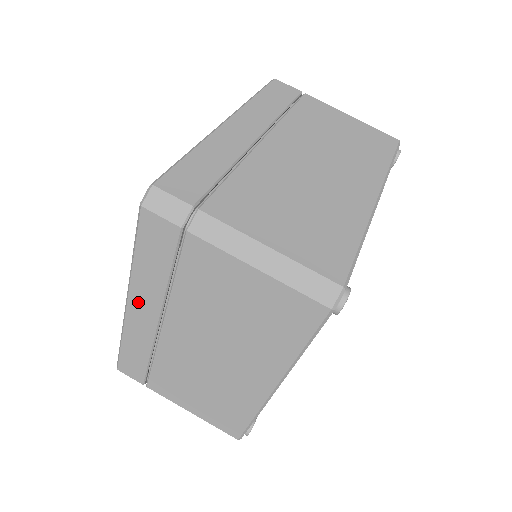
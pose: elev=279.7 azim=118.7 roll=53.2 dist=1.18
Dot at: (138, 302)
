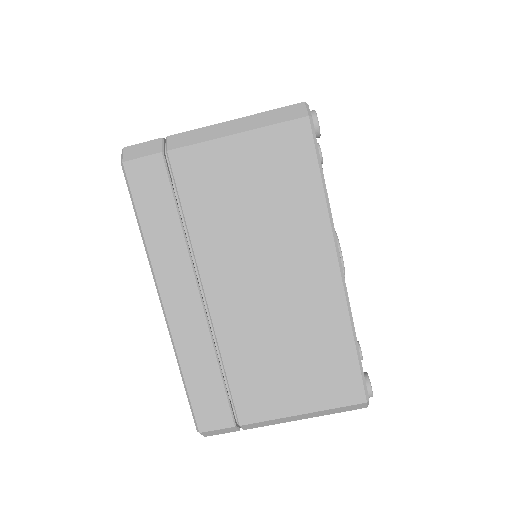
Dot at: occluded
